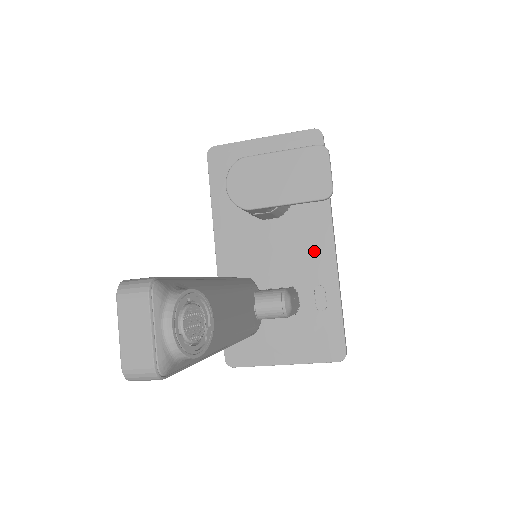
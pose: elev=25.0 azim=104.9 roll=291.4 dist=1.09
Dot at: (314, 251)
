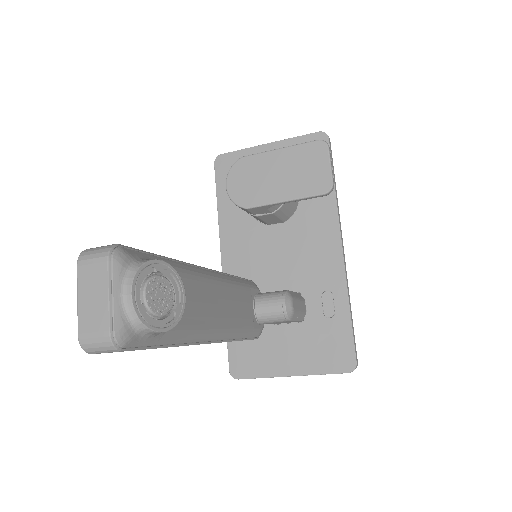
Dot at: (321, 255)
